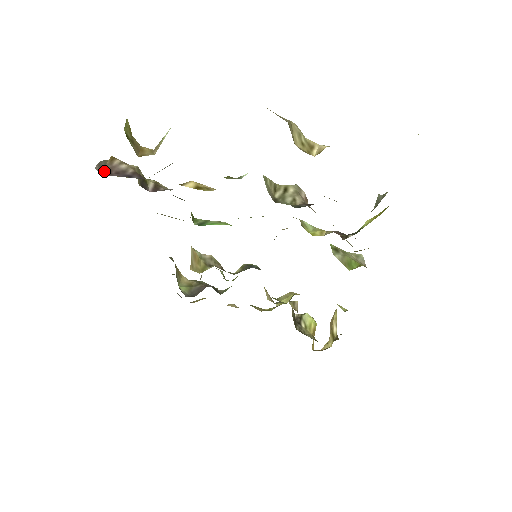
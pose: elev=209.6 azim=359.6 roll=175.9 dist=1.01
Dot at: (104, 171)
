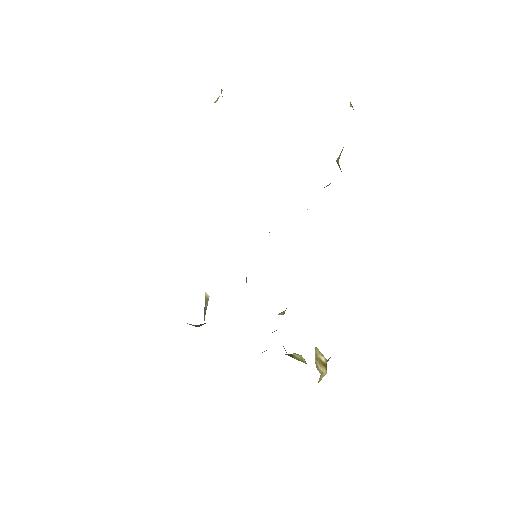
Dot at: occluded
